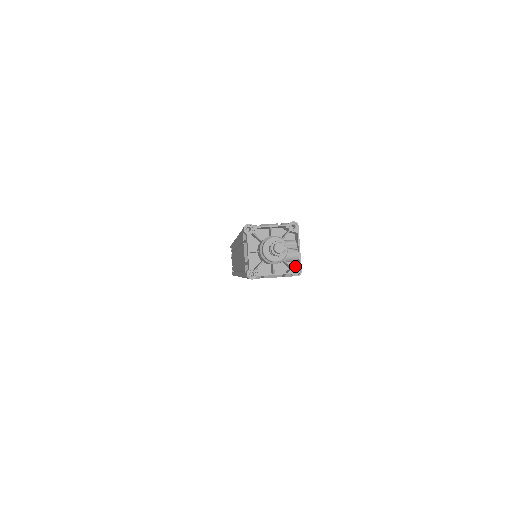
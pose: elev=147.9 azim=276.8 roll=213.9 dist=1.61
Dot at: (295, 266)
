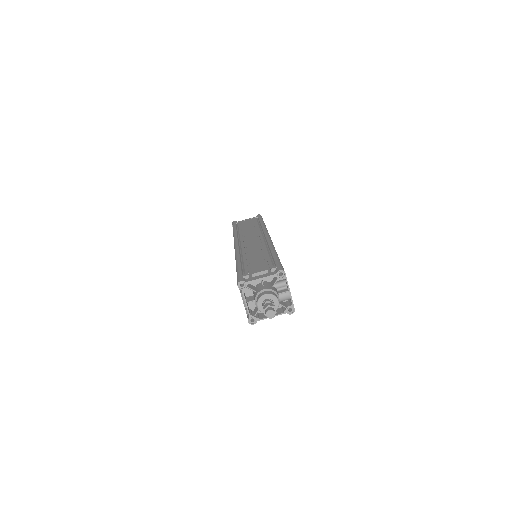
Dot at: (288, 306)
